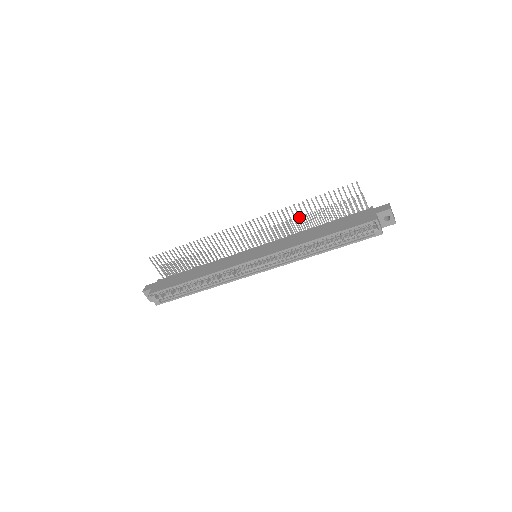
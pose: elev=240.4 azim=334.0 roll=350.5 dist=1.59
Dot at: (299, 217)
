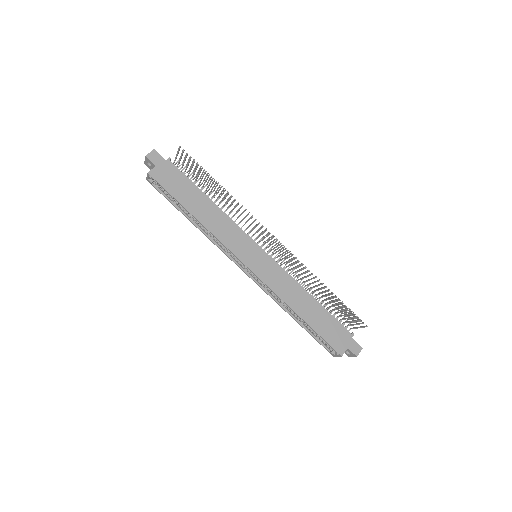
Dot at: (312, 283)
